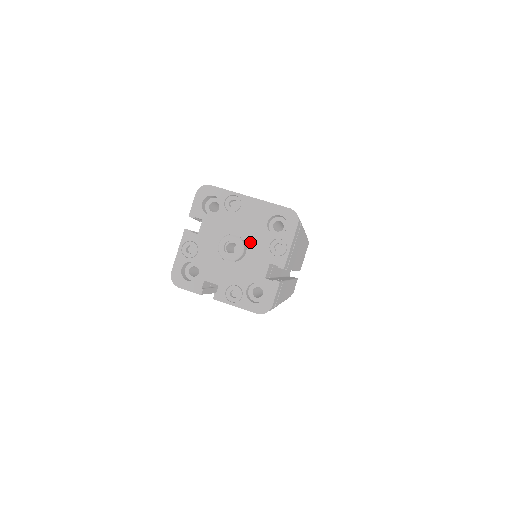
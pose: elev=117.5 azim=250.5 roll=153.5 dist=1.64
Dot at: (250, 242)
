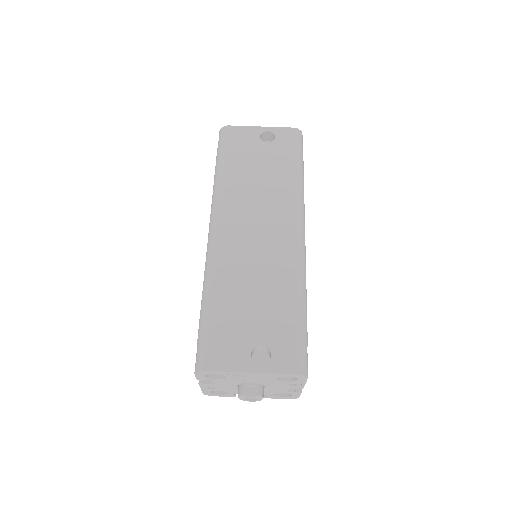
Dot at: (265, 384)
